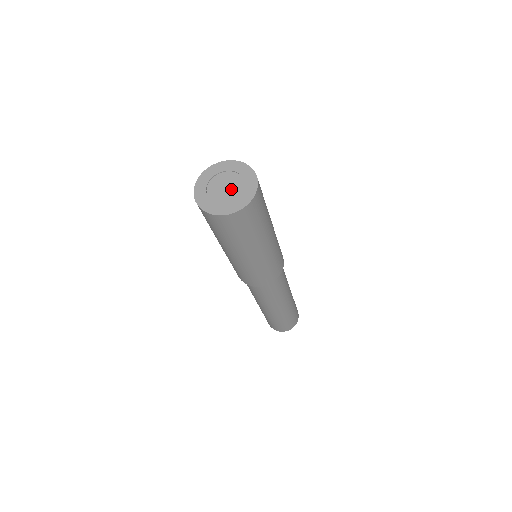
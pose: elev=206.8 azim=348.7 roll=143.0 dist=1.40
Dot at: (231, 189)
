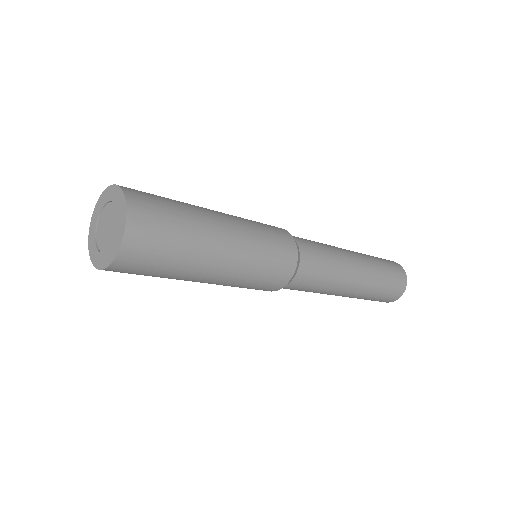
Dot at: (111, 224)
